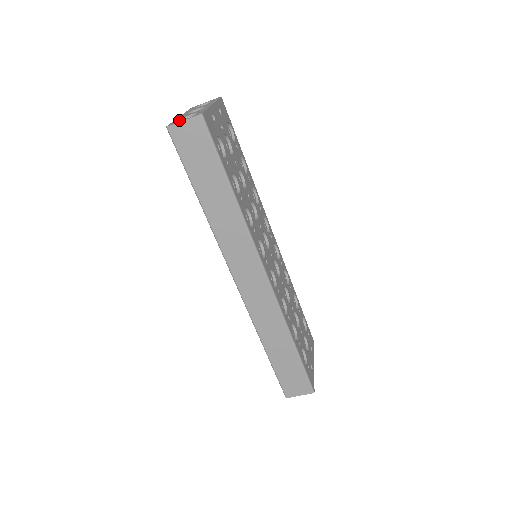
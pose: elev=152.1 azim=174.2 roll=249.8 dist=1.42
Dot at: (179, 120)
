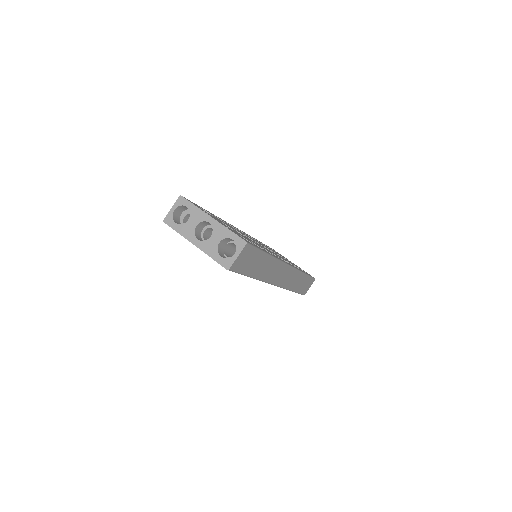
Dot at: (219, 254)
